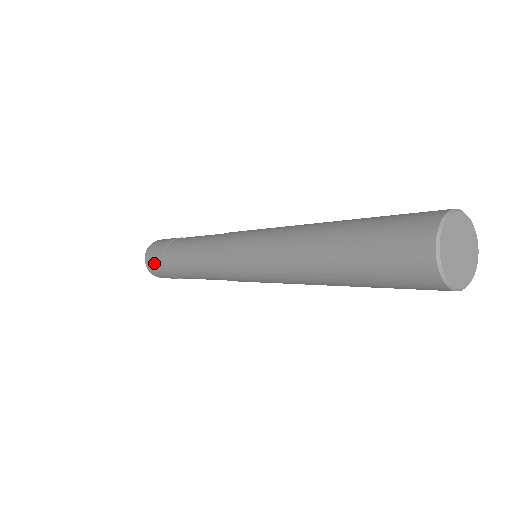
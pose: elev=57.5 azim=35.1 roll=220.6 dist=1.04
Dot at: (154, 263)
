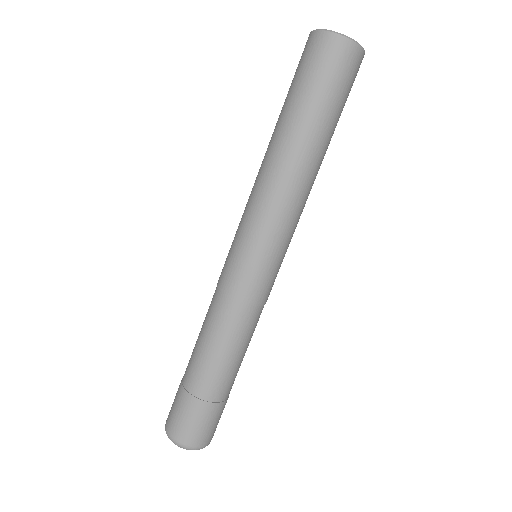
Dot at: (180, 417)
